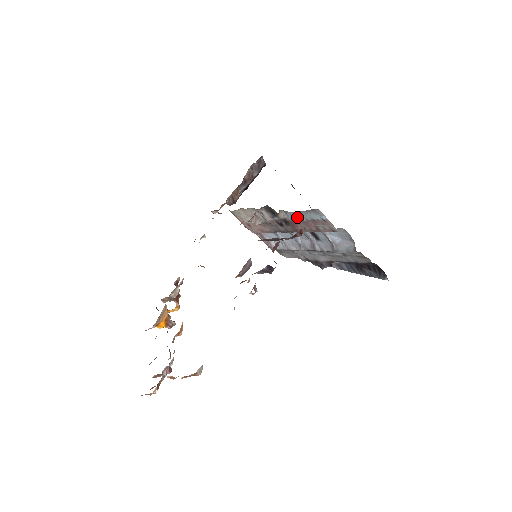
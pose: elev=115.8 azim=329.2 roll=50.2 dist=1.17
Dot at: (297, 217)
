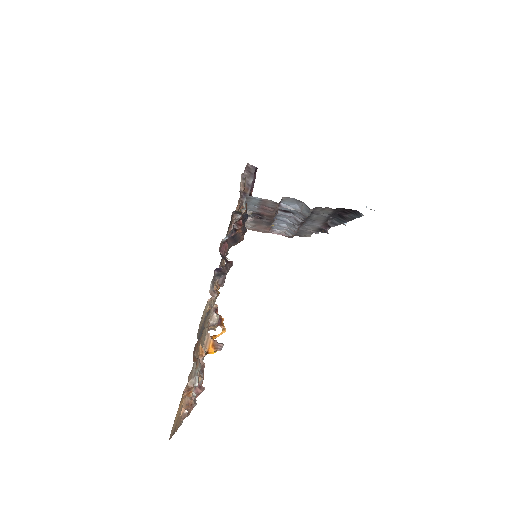
Dot at: (253, 208)
